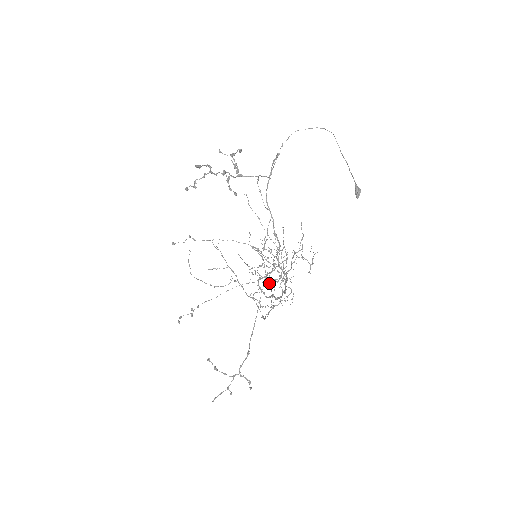
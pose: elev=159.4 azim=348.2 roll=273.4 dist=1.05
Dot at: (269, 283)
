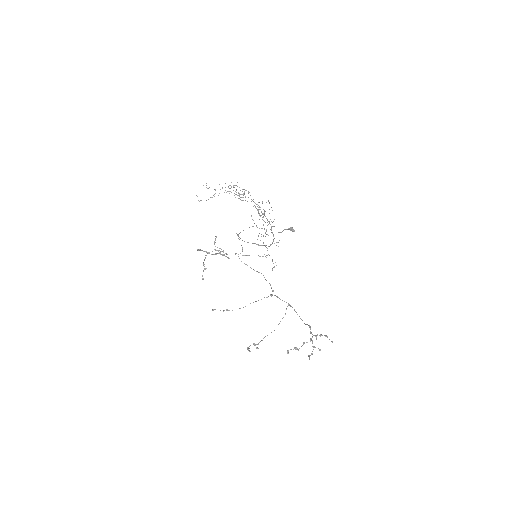
Dot at: occluded
